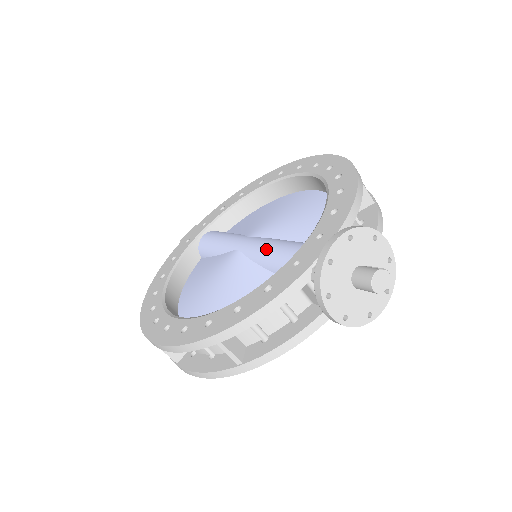
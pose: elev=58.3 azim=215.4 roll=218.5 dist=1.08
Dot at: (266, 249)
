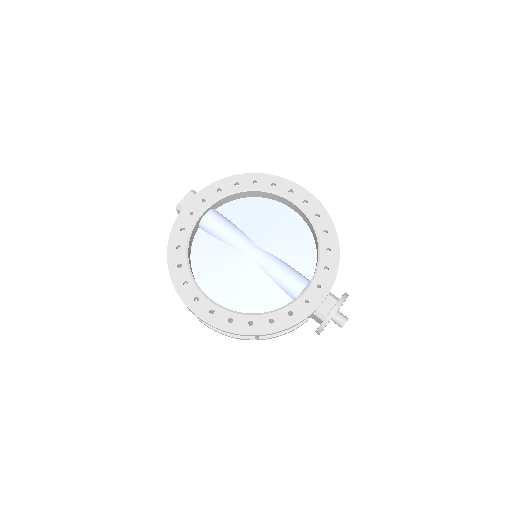
Dot at: (278, 271)
